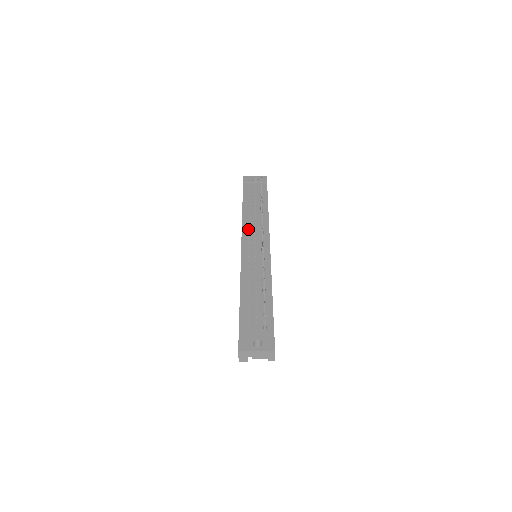
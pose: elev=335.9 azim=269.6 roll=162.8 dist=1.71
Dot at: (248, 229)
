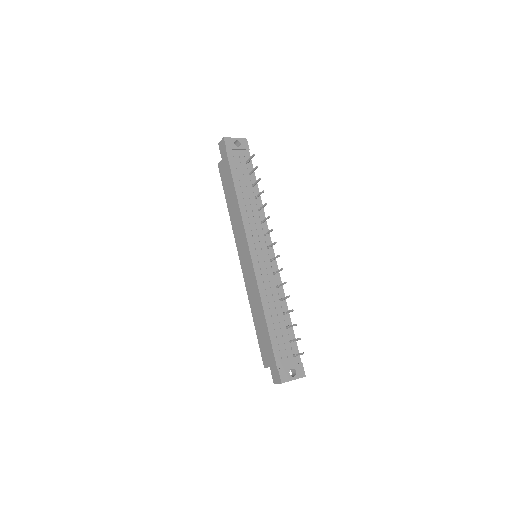
Dot at: (250, 228)
